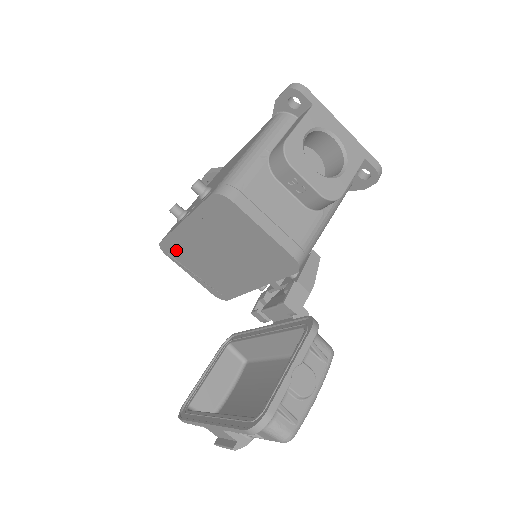
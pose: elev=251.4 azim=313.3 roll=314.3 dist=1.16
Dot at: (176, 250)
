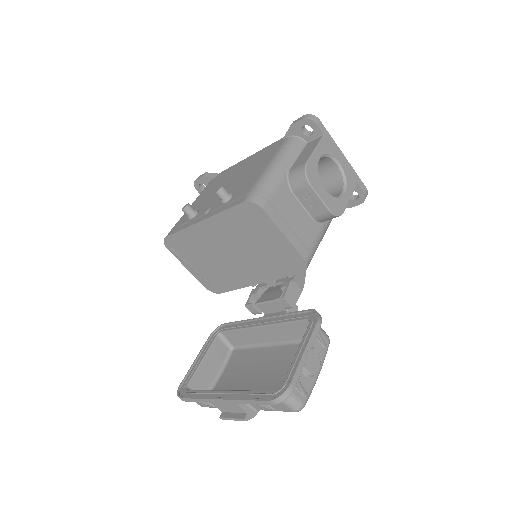
Dot at: (182, 245)
